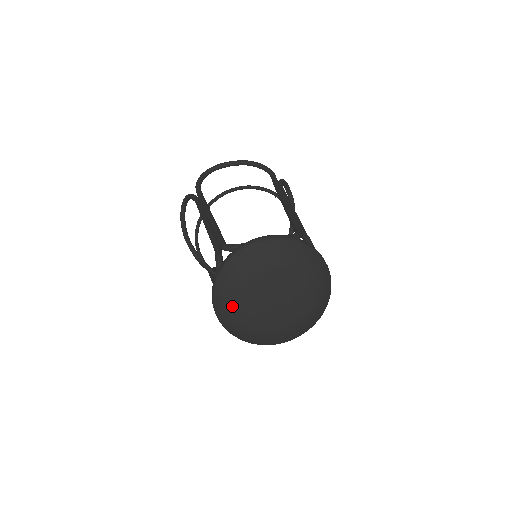
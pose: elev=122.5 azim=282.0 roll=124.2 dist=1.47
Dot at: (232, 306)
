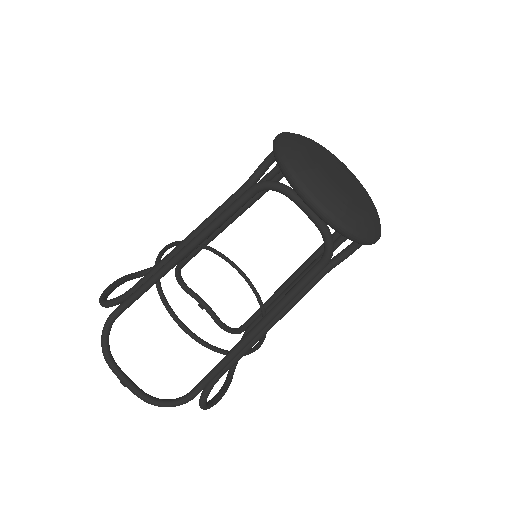
Dot at: (329, 186)
